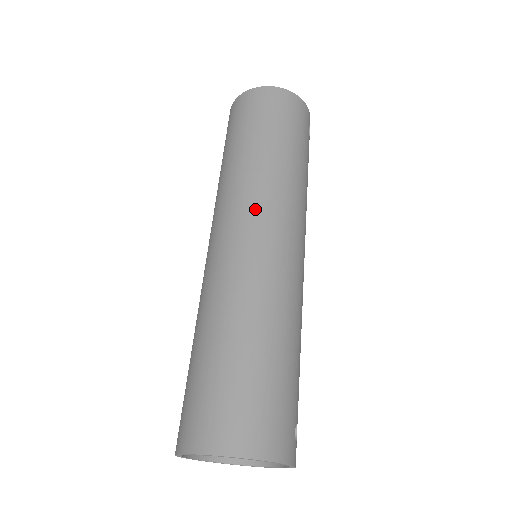
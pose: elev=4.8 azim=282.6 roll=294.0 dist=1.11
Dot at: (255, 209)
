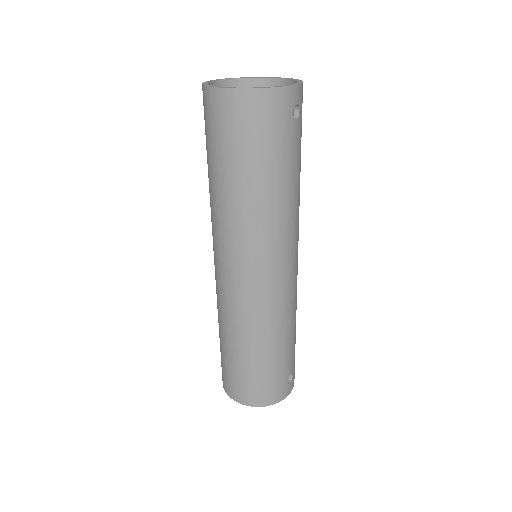
Dot at: (236, 256)
